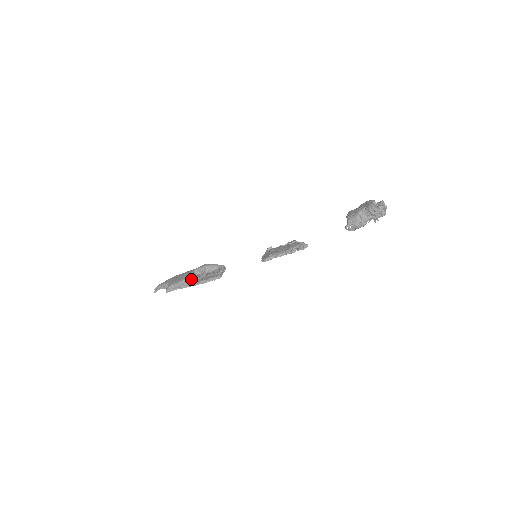
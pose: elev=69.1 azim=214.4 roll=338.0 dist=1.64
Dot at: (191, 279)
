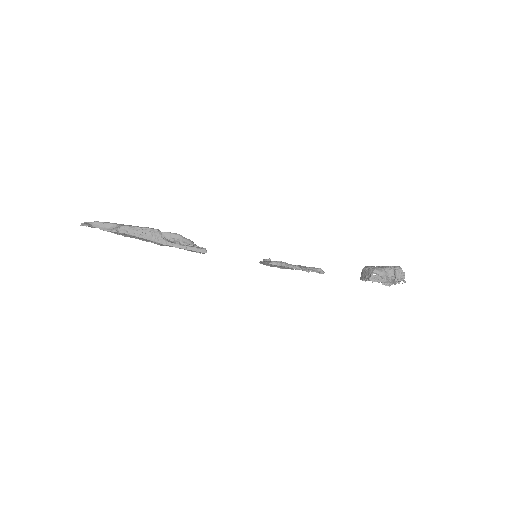
Dot at: (160, 235)
